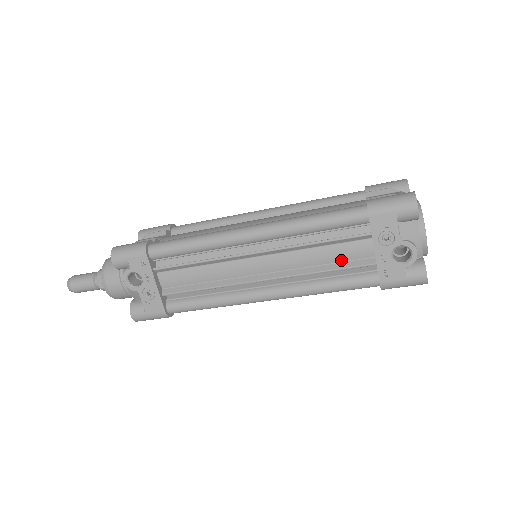
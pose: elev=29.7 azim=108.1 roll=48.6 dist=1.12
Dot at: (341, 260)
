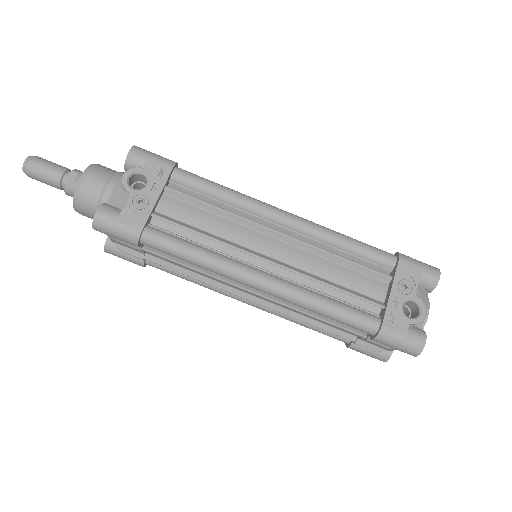
Dot at: (353, 288)
